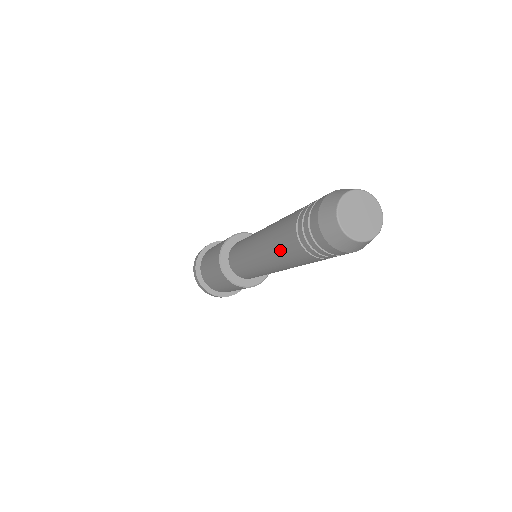
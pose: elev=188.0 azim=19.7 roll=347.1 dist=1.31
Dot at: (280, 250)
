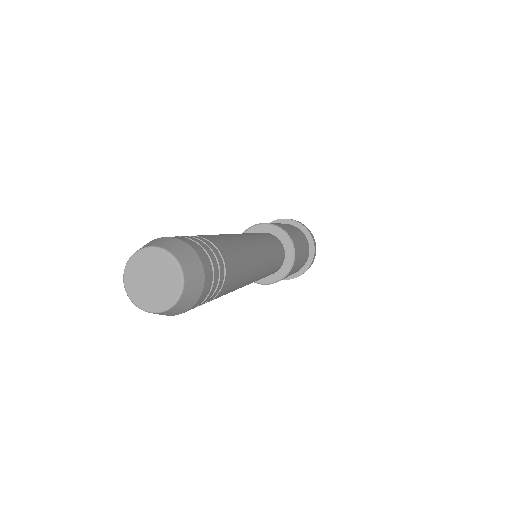
Dot at: occluded
